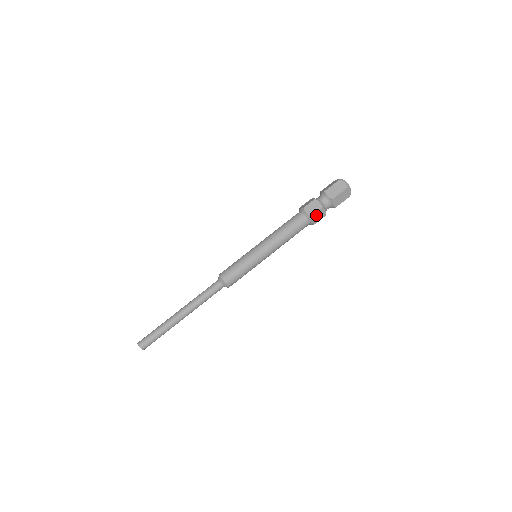
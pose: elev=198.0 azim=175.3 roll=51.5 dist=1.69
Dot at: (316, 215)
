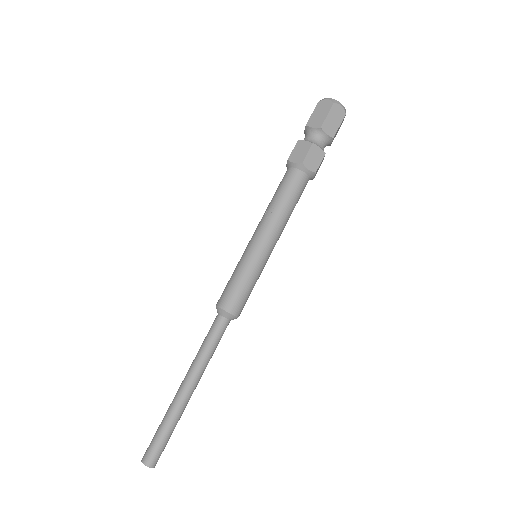
Dot at: (309, 159)
